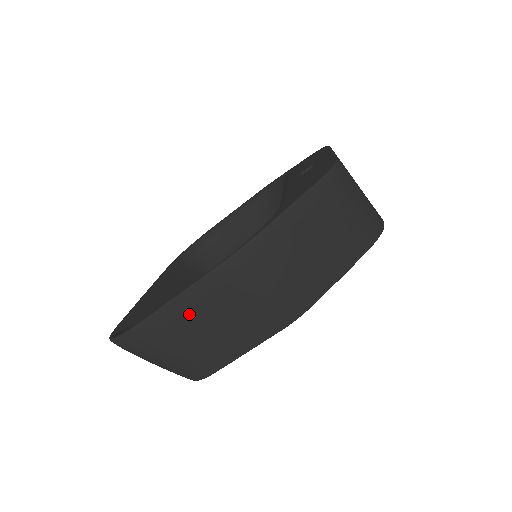
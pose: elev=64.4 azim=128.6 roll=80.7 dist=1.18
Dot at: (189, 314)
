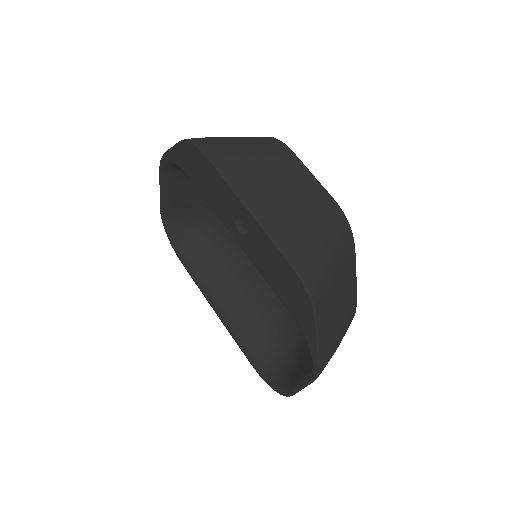
Dot at: occluded
